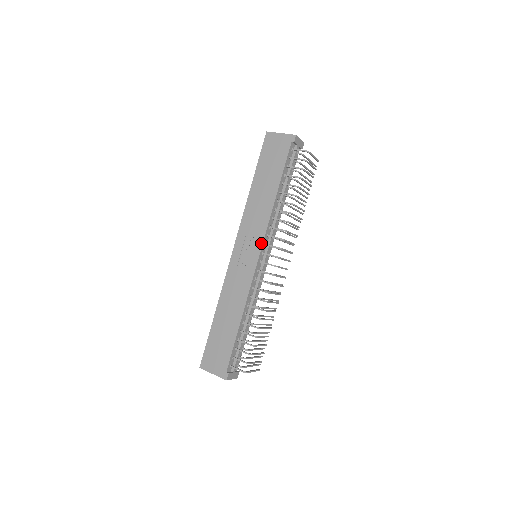
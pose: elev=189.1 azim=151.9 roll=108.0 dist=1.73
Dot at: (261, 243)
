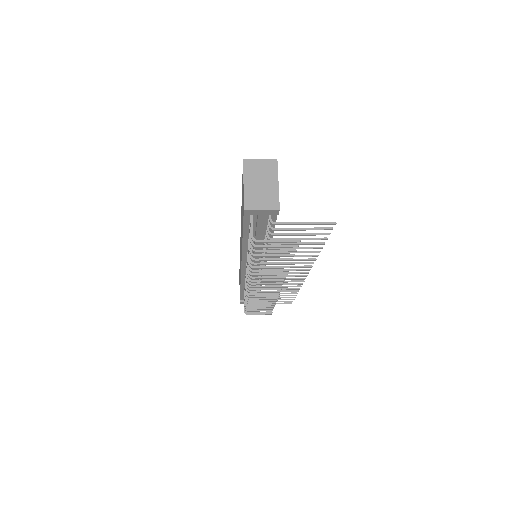
Dot at: (241, 261)
